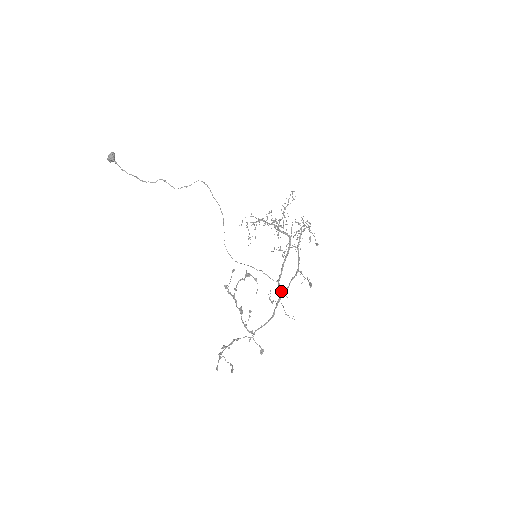
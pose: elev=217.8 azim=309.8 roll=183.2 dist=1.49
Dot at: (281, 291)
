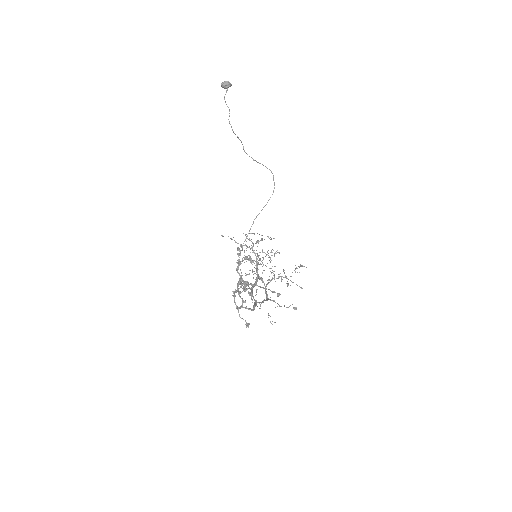
Dot at: occluded
